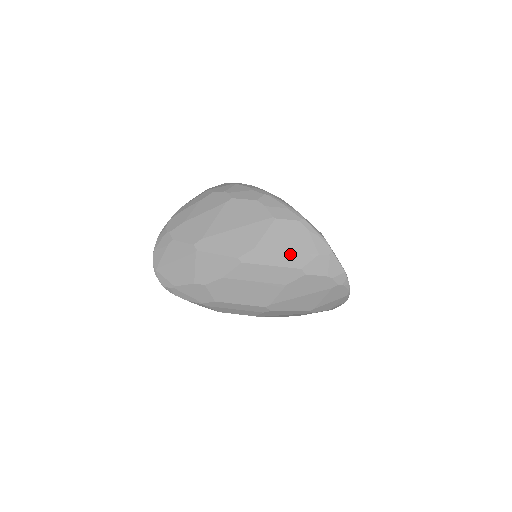
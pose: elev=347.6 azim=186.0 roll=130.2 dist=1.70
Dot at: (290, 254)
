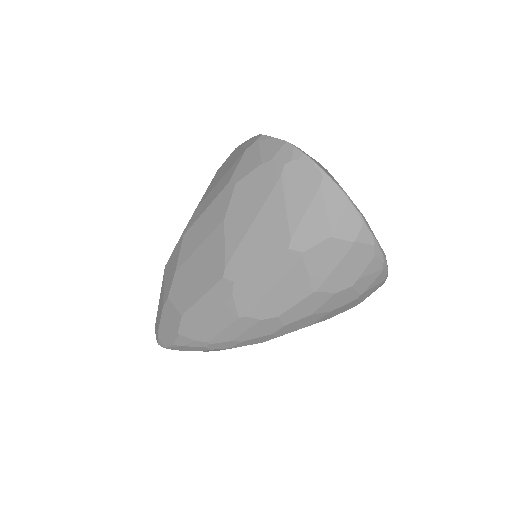
Dot at: (221, 181)
